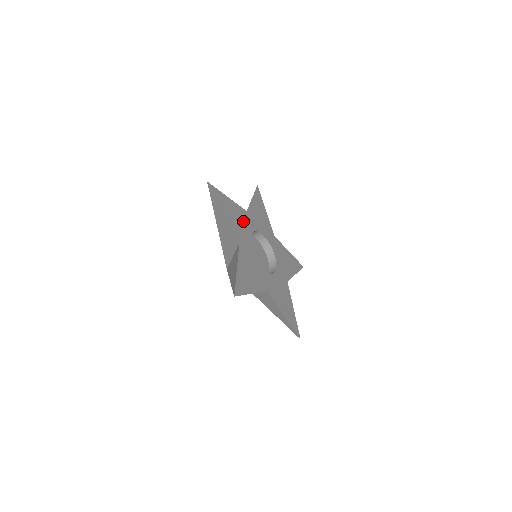
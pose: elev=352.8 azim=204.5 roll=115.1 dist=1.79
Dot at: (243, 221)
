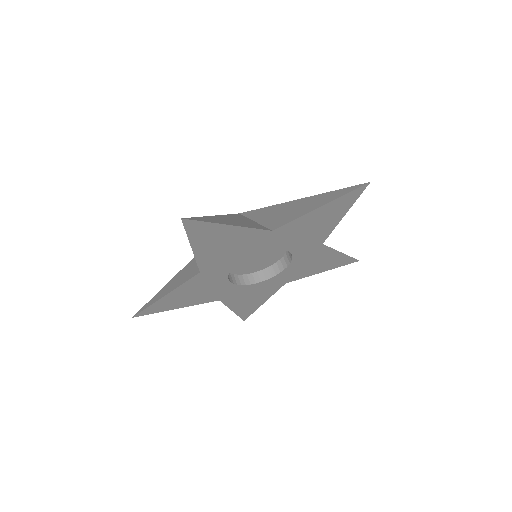
Dot at: (244, 245)
